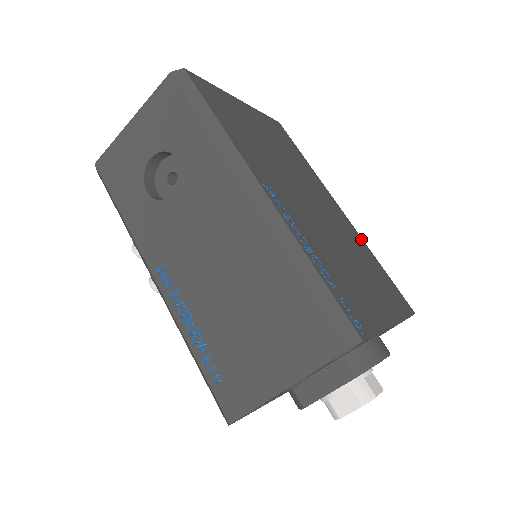
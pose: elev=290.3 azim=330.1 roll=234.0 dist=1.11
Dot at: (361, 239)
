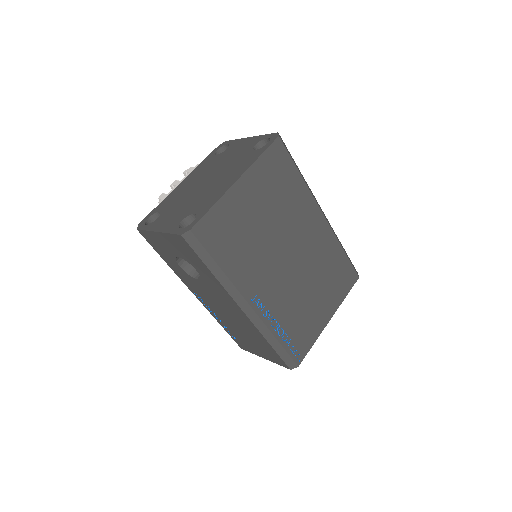
Dot at: (333, 237)
